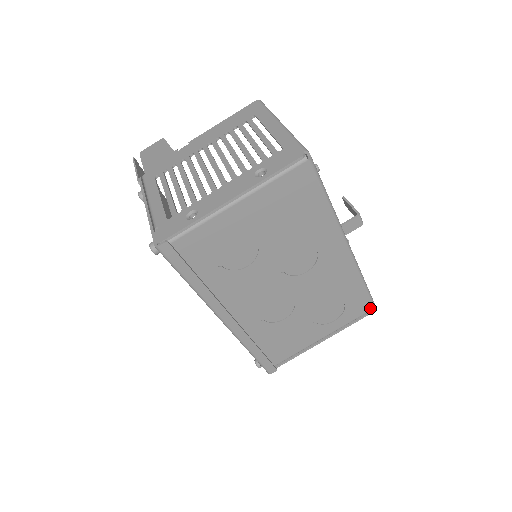
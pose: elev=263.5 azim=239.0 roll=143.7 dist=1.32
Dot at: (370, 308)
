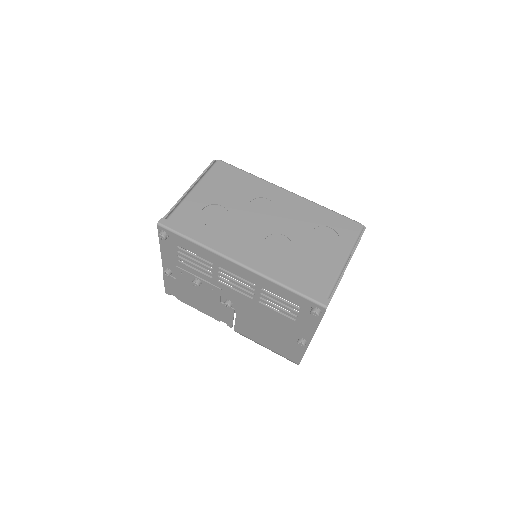
Dot at: (359, 226)
